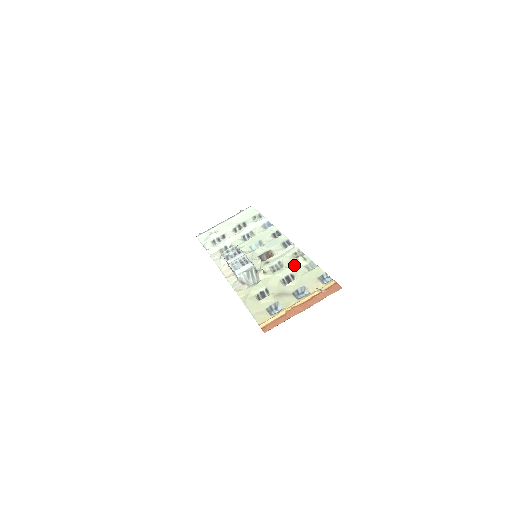
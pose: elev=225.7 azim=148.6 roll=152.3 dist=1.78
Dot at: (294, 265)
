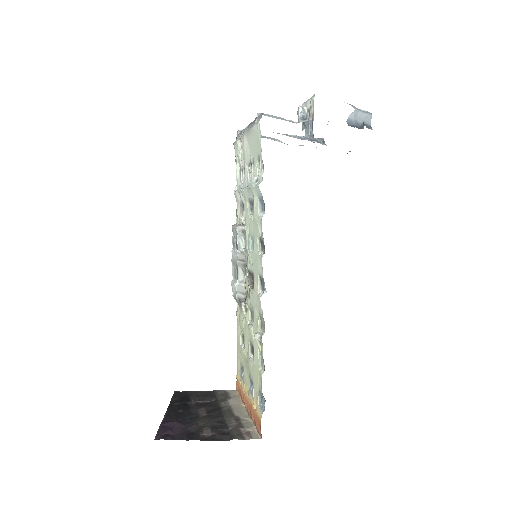
Dot at: (254, 339)
